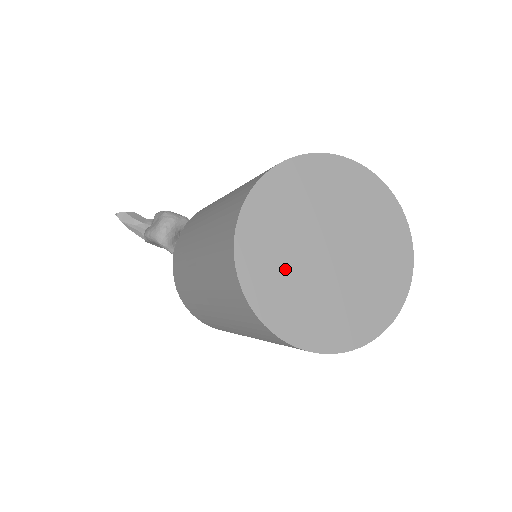
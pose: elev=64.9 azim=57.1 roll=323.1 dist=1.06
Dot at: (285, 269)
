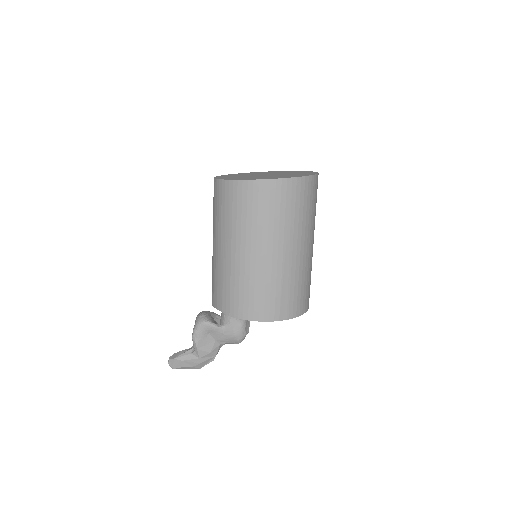
Dot at: (249, 177)
